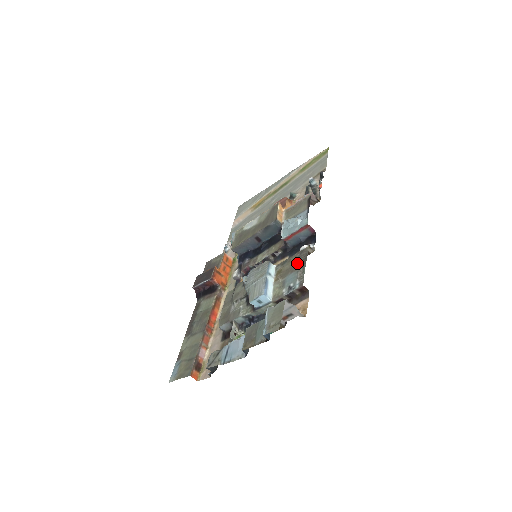
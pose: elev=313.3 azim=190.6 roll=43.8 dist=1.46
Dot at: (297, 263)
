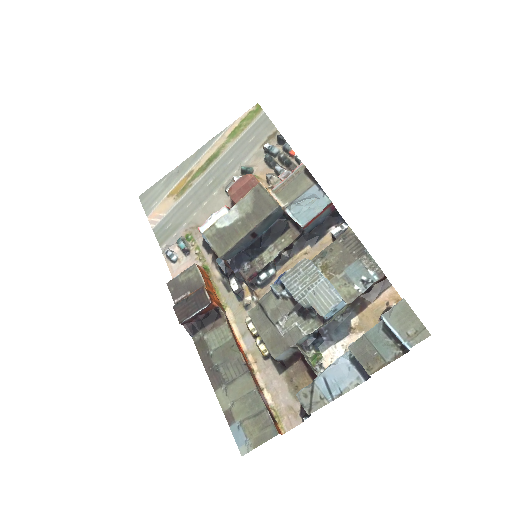
Dot at: (349, 251)
